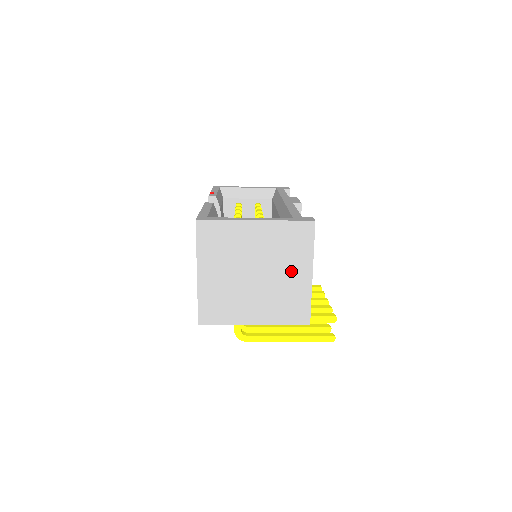
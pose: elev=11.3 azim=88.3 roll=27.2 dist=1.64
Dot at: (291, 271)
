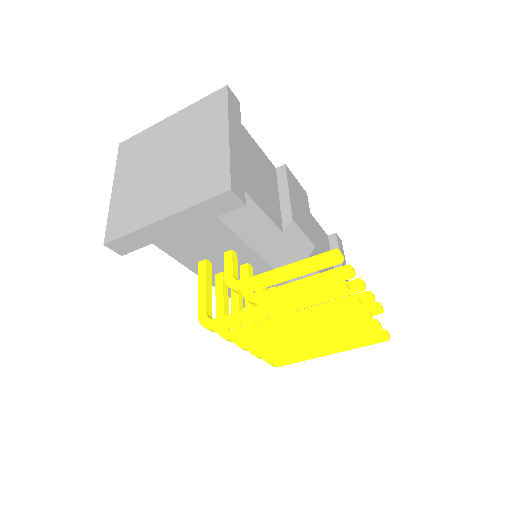
Dot at: (205, 141)
